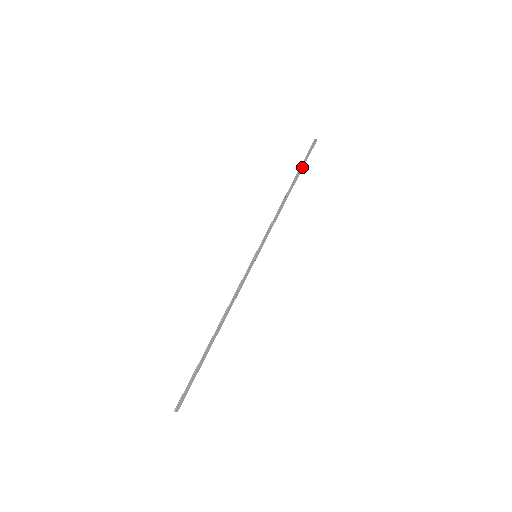
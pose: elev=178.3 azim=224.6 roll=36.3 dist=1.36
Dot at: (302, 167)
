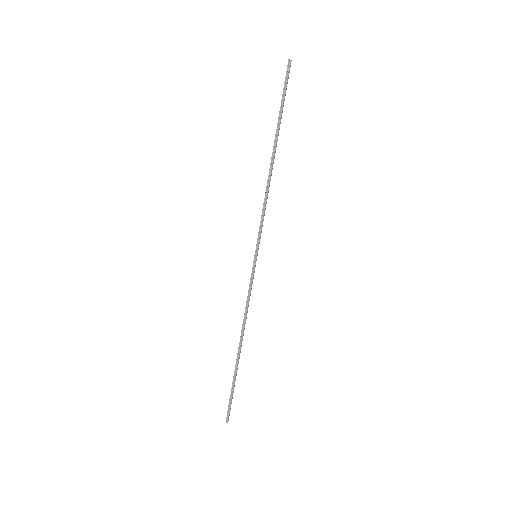
Dot at: (281, 115)
